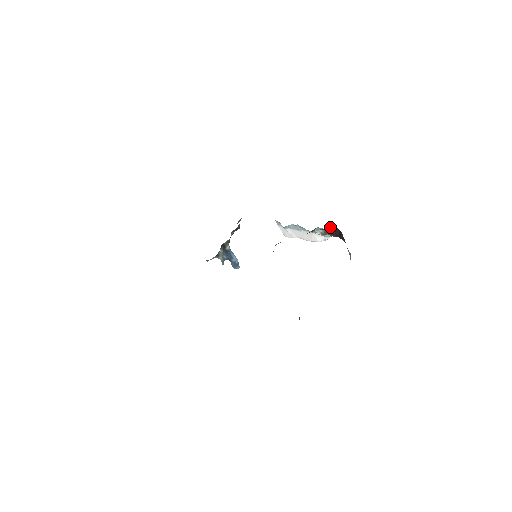
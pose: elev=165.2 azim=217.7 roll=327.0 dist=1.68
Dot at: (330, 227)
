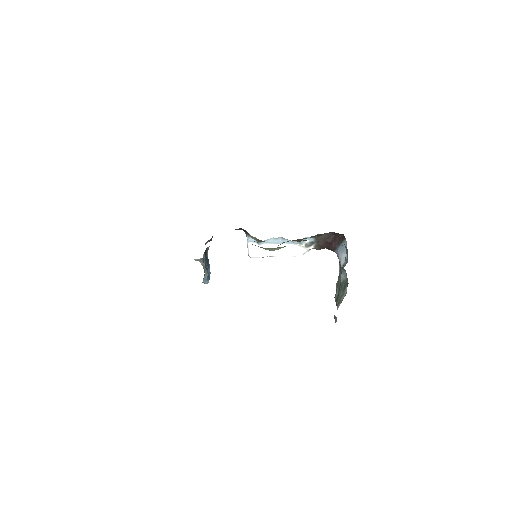
Dot at: (326, 233)
